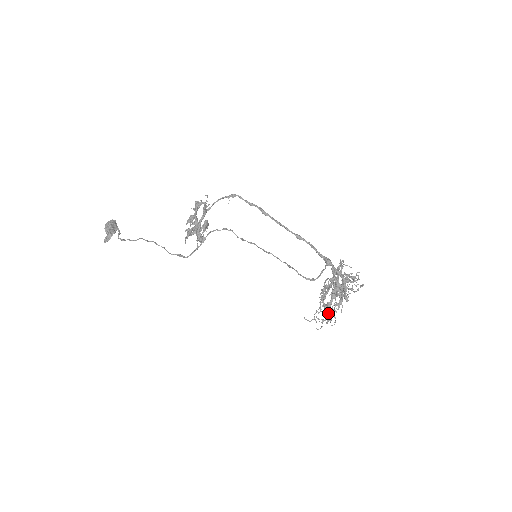
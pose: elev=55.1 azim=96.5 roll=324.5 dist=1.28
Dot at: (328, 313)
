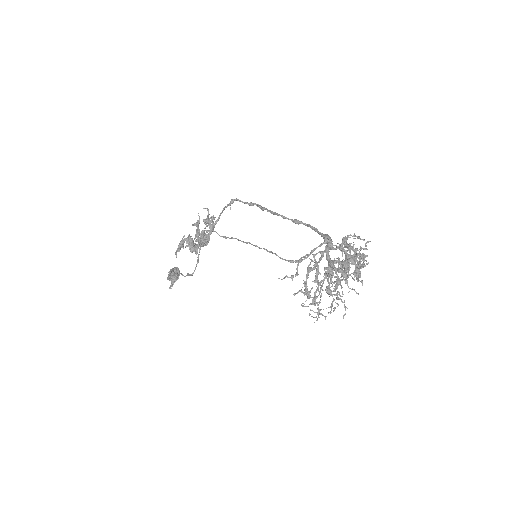
Dot at: occluded
